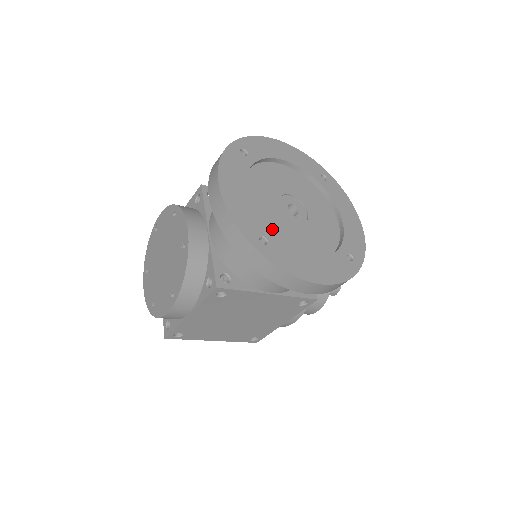
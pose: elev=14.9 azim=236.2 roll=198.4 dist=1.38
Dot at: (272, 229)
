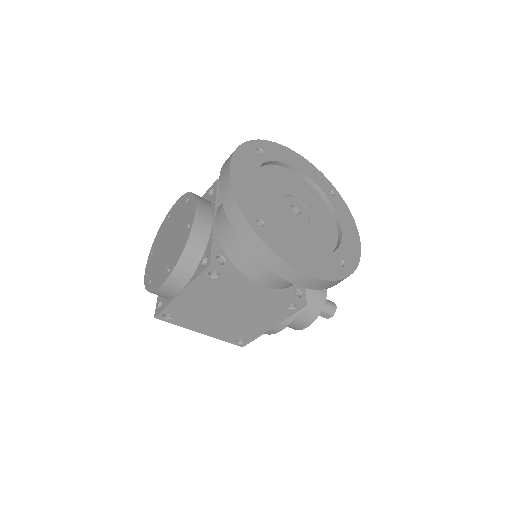
Dot at: (271, 218)
